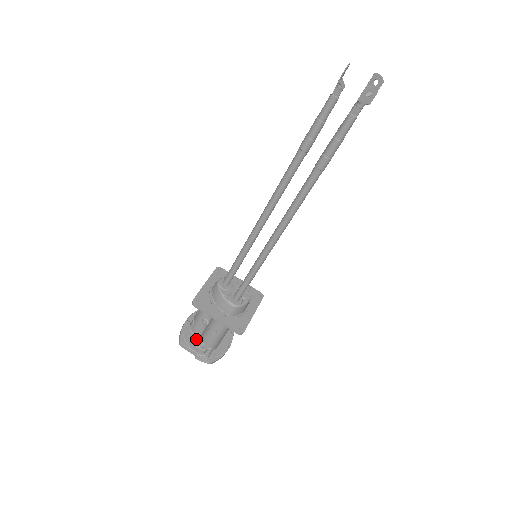
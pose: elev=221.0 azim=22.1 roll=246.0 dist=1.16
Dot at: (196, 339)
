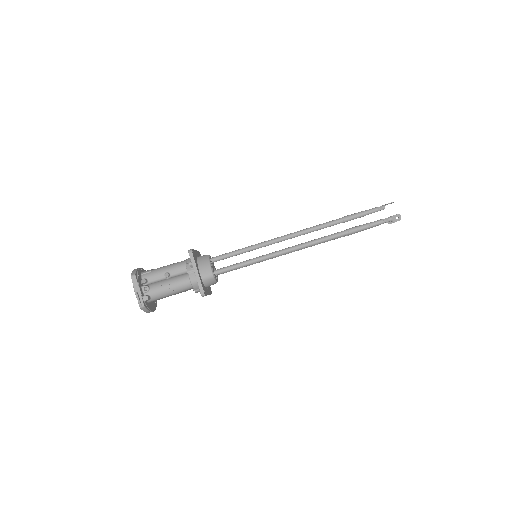
Dot at: (142, 284)
